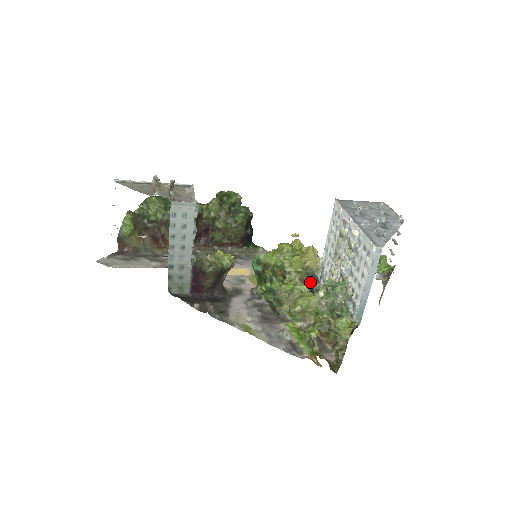
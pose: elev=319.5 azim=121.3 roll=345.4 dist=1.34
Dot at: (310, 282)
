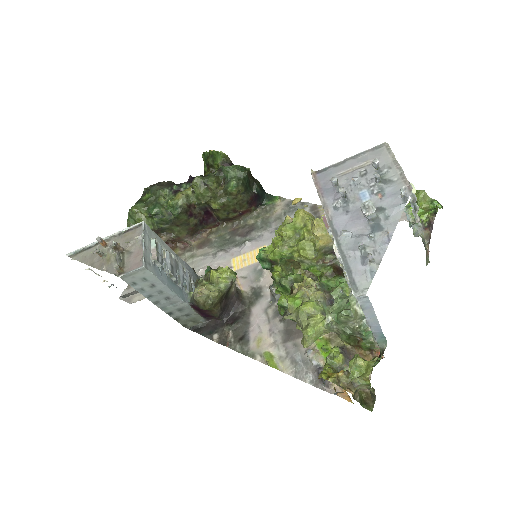
Dot at: (333, 258)
